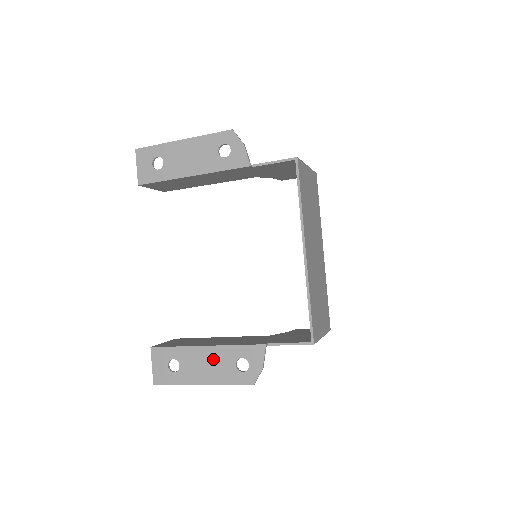
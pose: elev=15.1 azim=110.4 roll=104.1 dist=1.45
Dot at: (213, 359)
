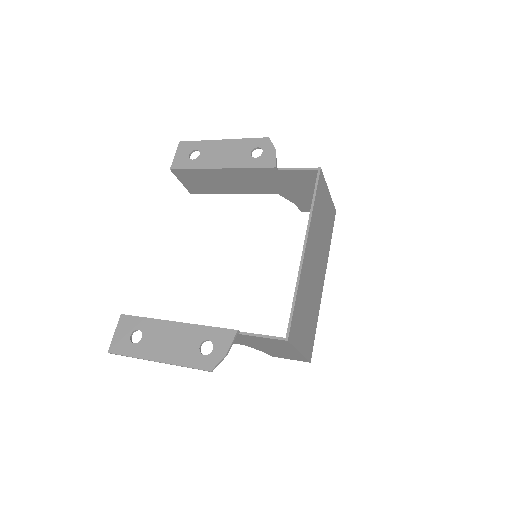
Dot at: (178, 336)
